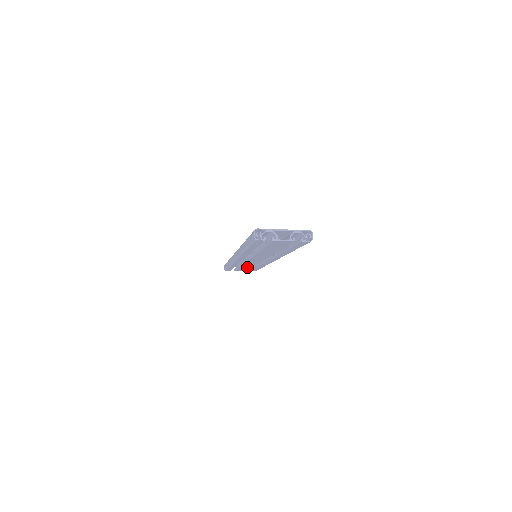
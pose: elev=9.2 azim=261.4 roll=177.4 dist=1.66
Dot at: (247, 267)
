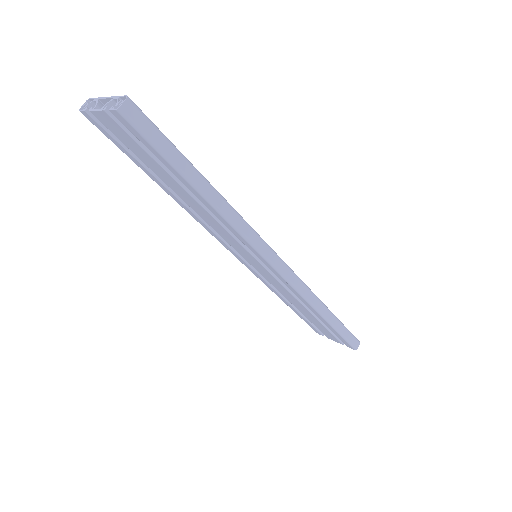
Dot at: (310, 315)
